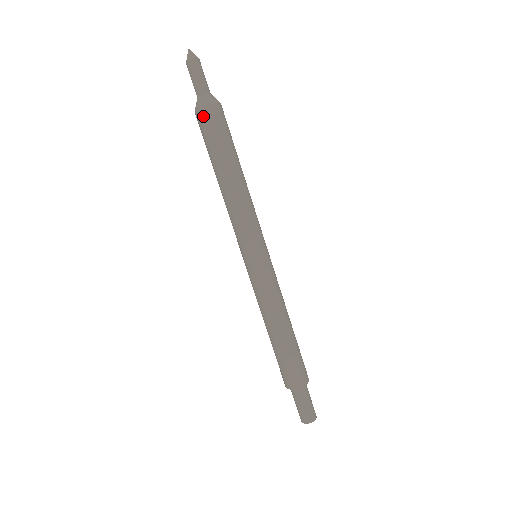
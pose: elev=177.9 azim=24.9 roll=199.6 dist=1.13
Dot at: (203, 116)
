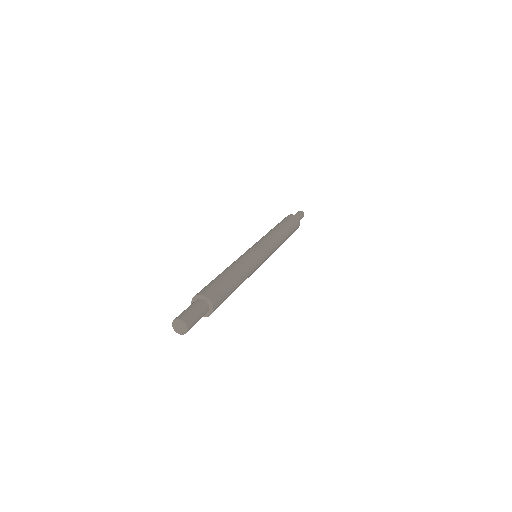
Dot at: (289, 216)
